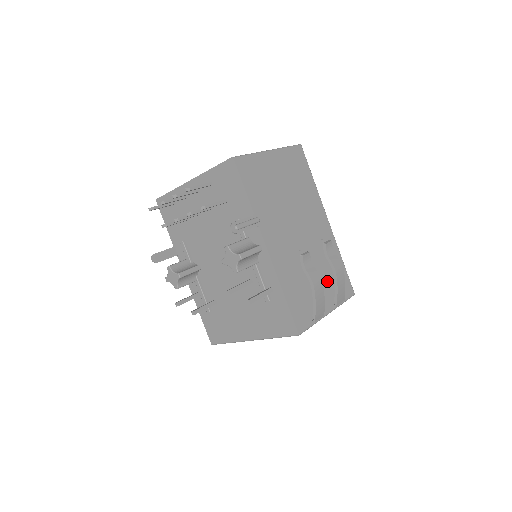
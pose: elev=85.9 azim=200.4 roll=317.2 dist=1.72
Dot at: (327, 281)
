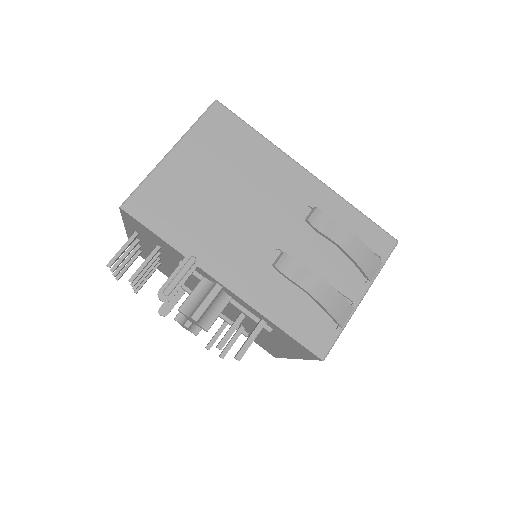
Dot at: (342, 257)
